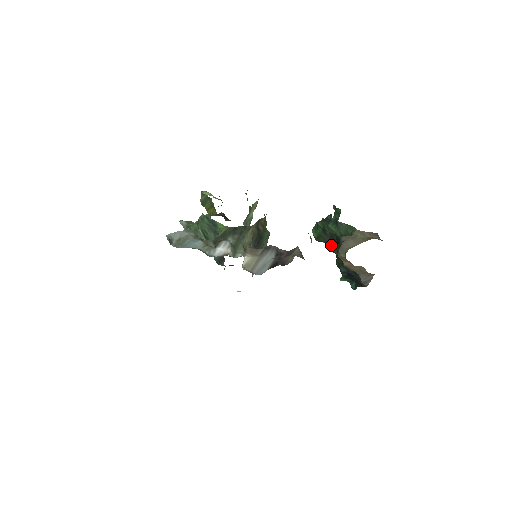
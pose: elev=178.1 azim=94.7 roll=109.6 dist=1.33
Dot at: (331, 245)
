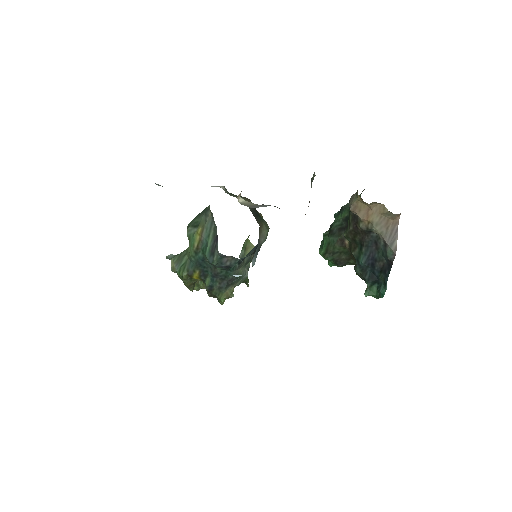
Dot at: (342, 246)
